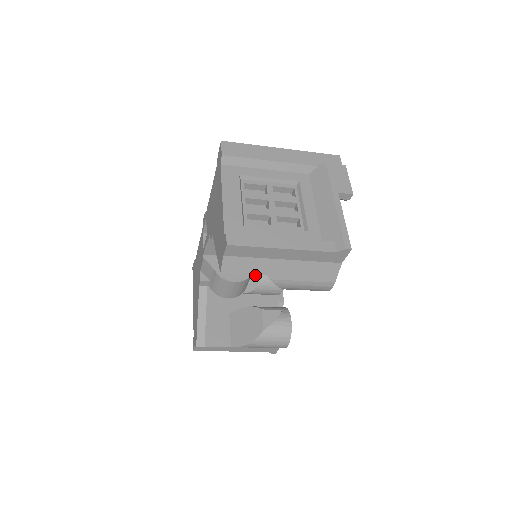
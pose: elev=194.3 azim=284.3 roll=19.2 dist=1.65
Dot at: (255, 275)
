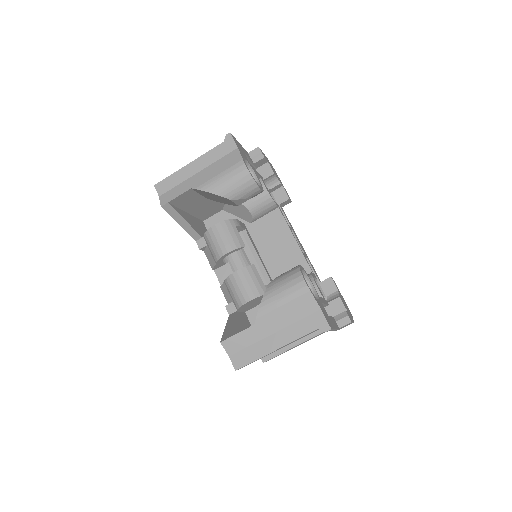
Dot at: occluded
